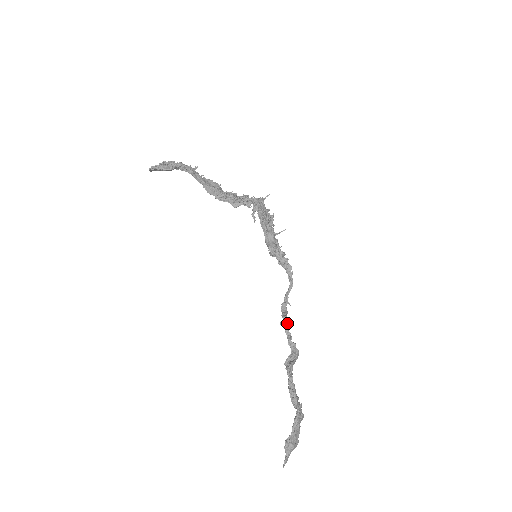
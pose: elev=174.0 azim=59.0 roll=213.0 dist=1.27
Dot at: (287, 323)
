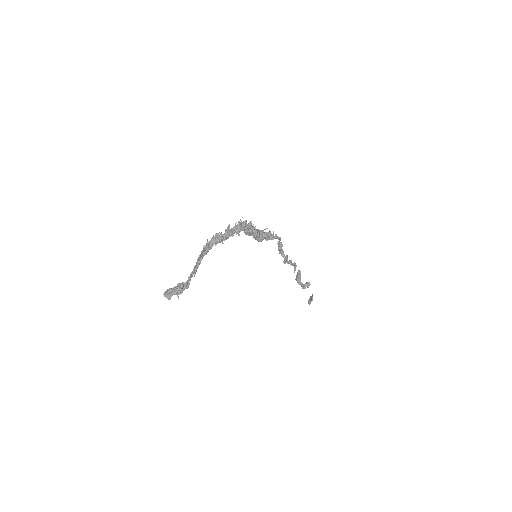
Dot at: (287, 260)
